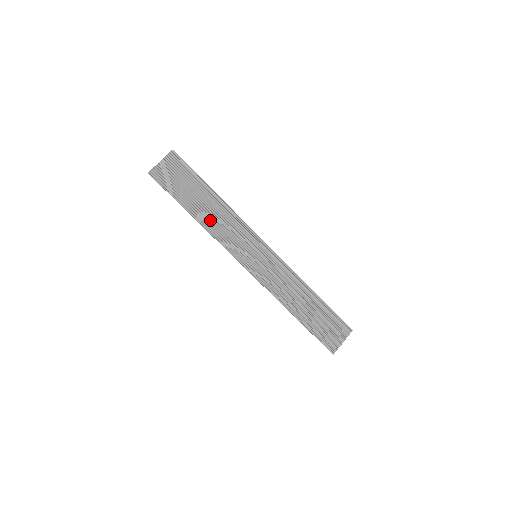
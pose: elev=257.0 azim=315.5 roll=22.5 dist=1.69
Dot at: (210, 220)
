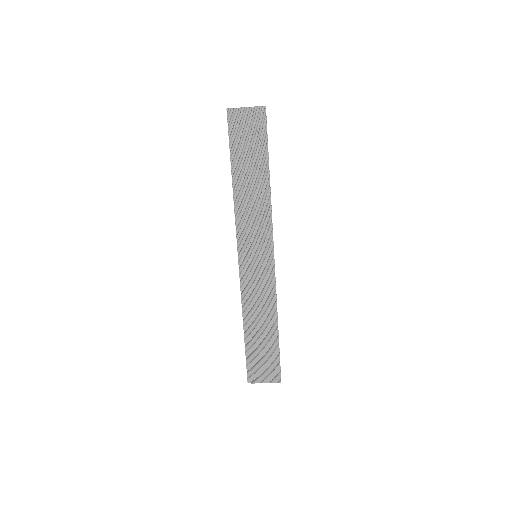
Dot at: (244, 194)
